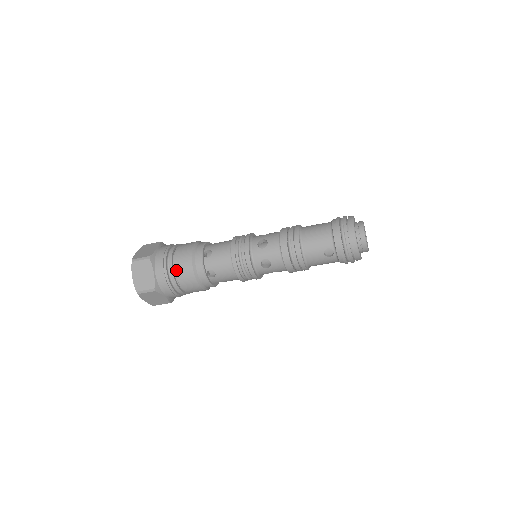
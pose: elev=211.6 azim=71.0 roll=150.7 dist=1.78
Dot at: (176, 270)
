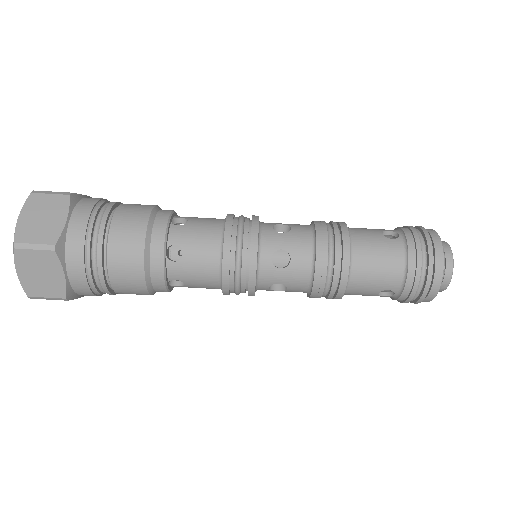
Dot at: occluded
